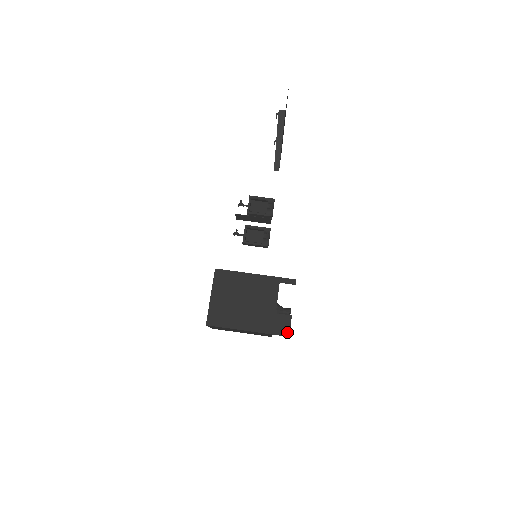
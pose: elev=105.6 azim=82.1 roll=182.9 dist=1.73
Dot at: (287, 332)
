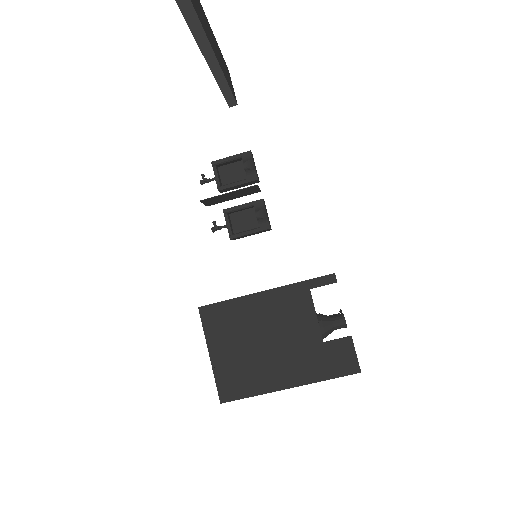
Dot at: (354, 366)
